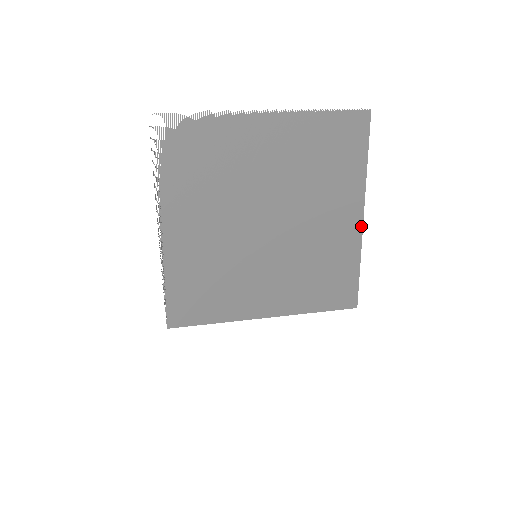
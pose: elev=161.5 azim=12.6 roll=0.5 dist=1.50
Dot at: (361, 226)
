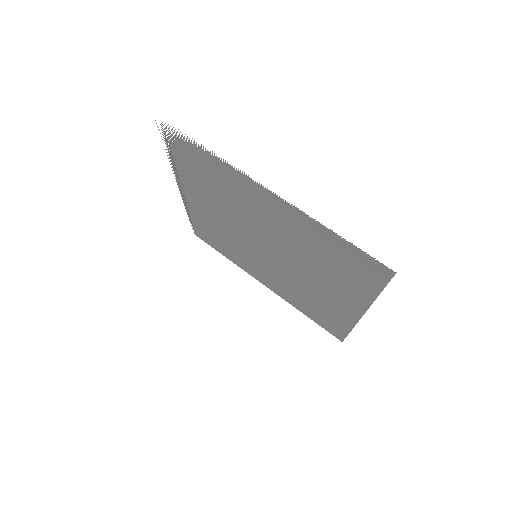
Dot at: (358, 318)
